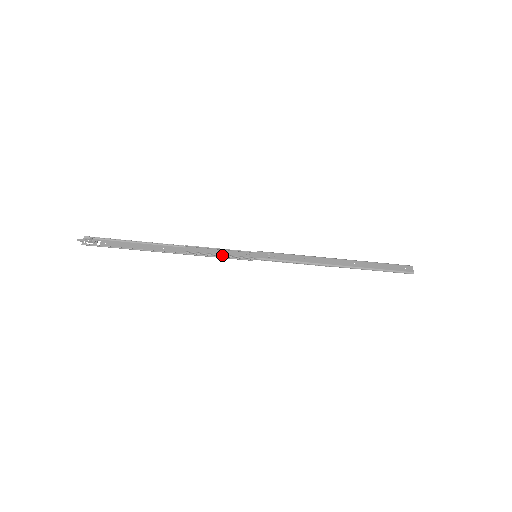
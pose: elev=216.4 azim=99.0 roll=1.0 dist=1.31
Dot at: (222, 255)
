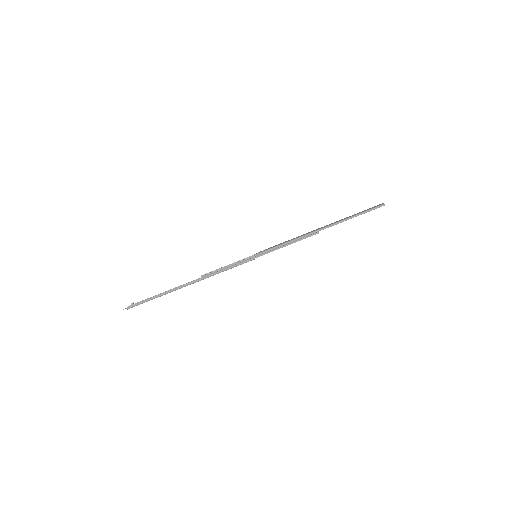
Dot at: (229, 266)
